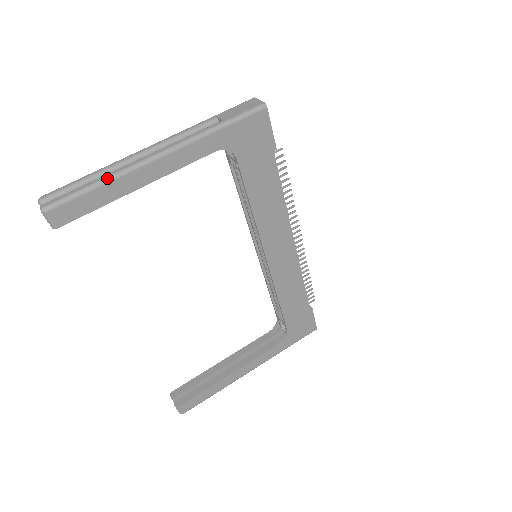
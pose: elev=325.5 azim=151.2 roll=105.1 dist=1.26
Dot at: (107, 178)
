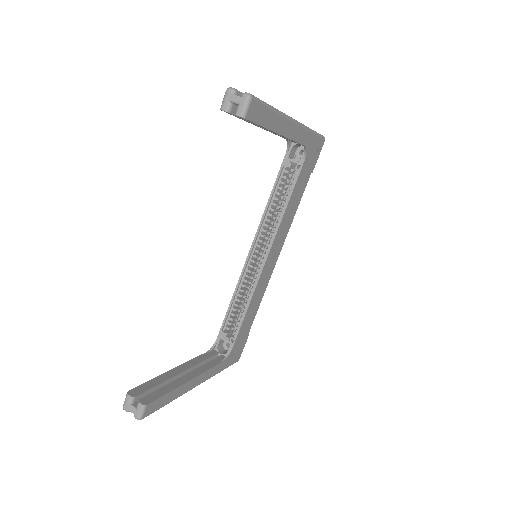
Dot at: (277, 109)
